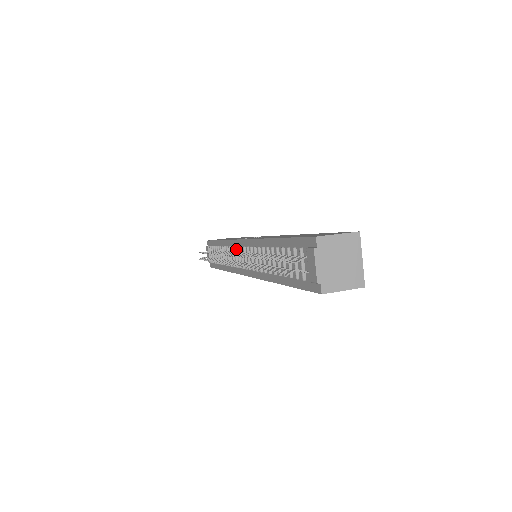
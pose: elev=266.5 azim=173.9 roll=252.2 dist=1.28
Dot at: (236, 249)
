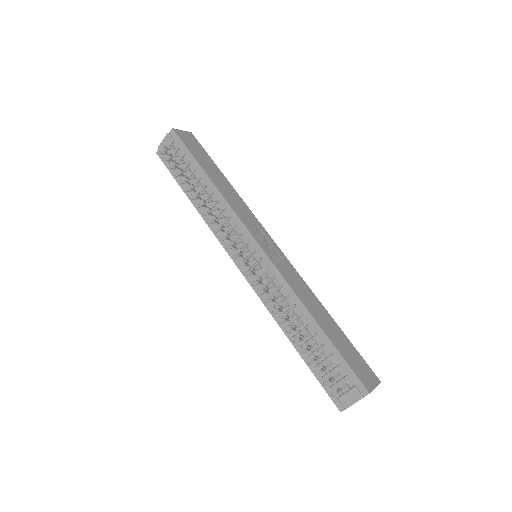
Dot at: (241, 235)
